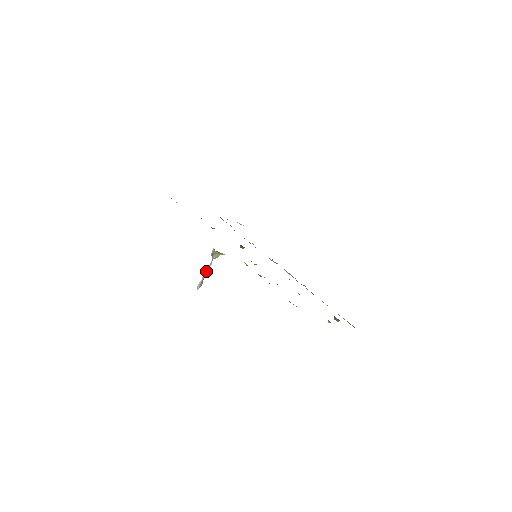
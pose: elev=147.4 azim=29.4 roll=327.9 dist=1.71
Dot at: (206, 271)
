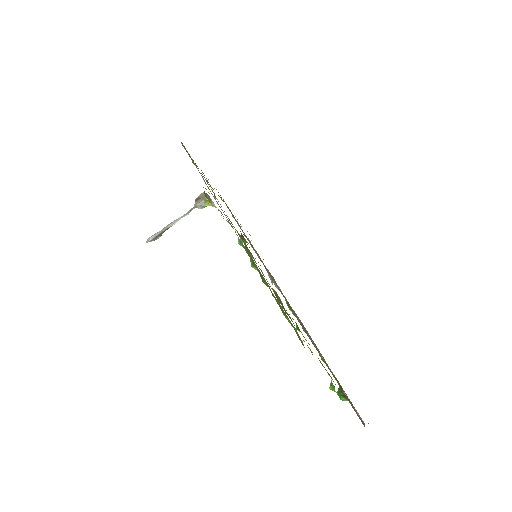
Dot at: (175, 220)
